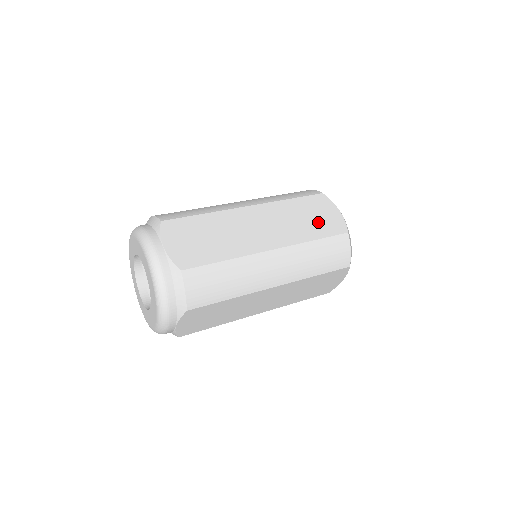
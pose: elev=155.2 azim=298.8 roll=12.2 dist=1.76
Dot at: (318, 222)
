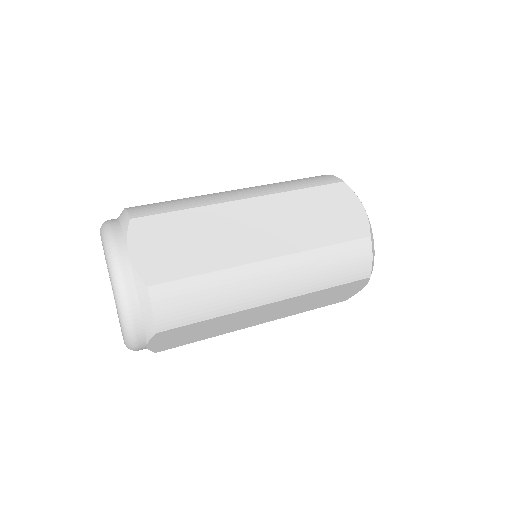
Dot at: (333, 221)
